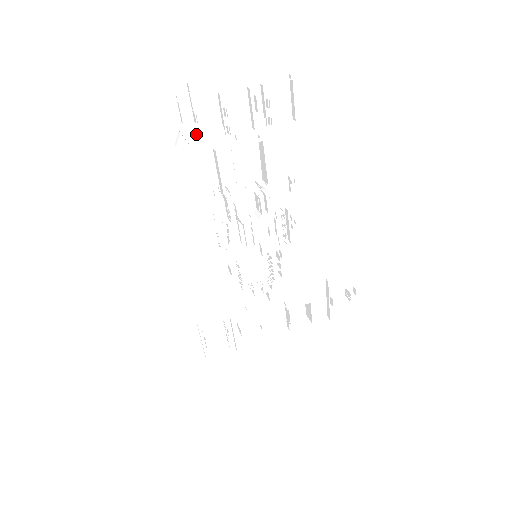
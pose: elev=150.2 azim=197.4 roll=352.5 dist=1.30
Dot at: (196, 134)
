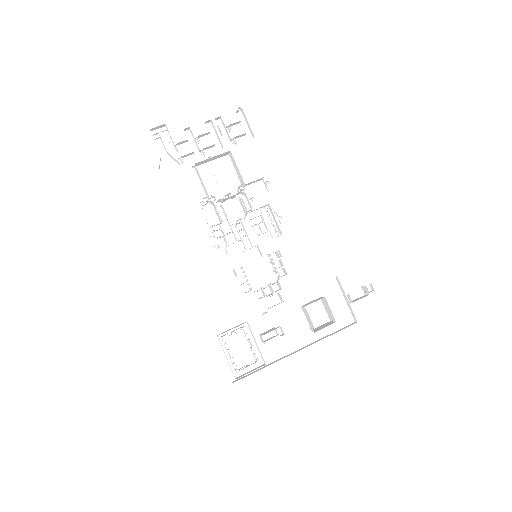
Dot at: (180, 161)
